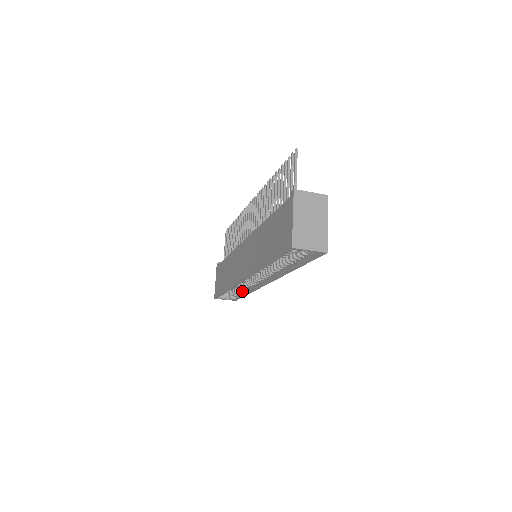
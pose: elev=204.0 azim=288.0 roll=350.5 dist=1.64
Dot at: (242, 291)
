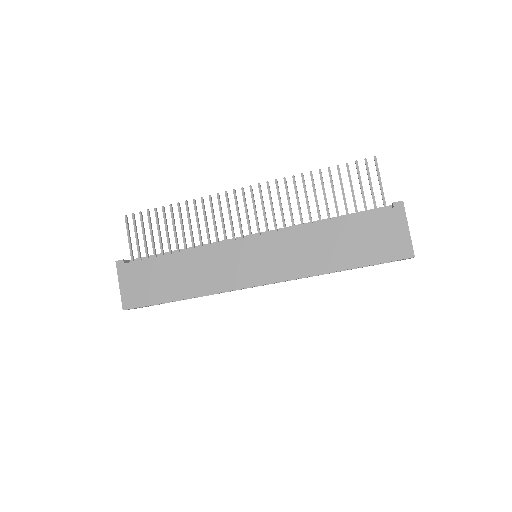
Dot at: occluded
